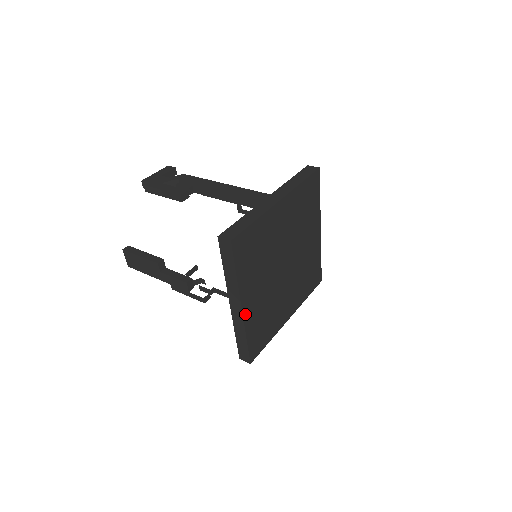
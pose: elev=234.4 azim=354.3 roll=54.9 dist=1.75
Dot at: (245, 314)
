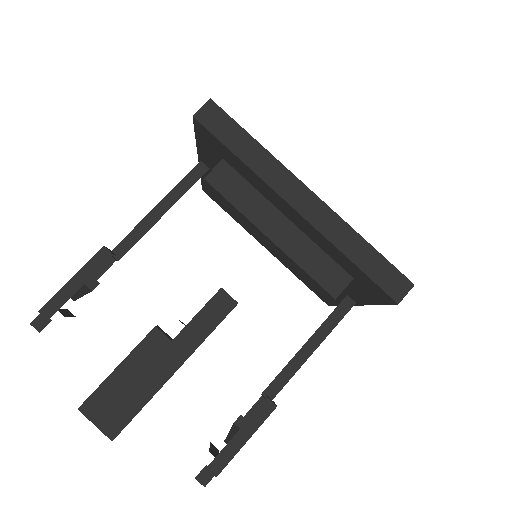
Dot at: (323, 205)
